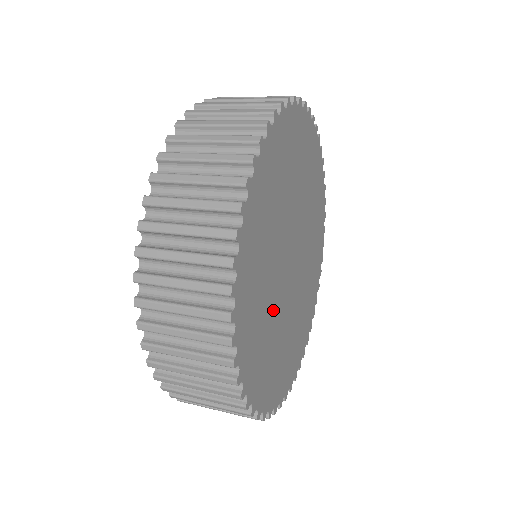
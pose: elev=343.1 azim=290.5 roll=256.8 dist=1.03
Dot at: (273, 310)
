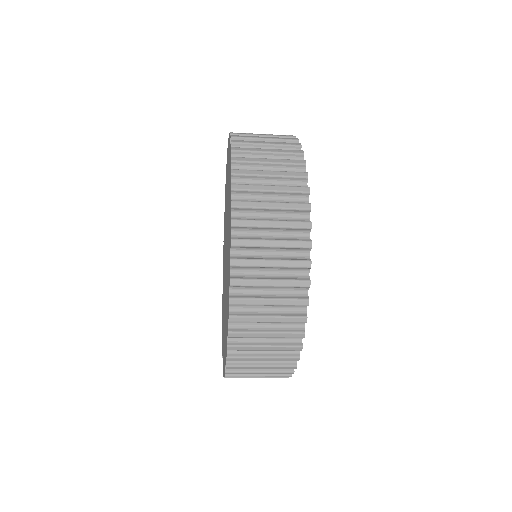
Dot at: occluded
